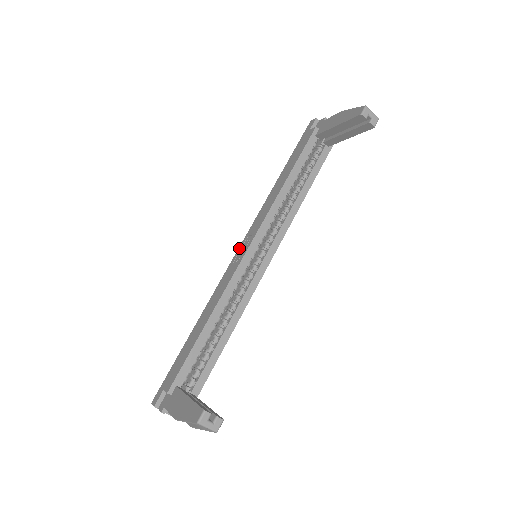
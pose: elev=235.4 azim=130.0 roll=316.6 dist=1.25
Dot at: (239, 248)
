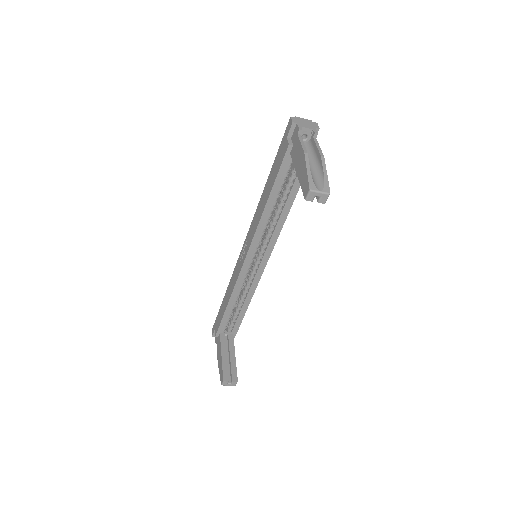
Dot at: (243, 246)
